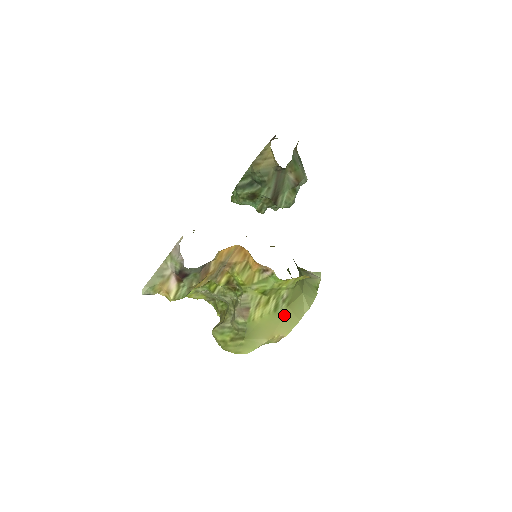
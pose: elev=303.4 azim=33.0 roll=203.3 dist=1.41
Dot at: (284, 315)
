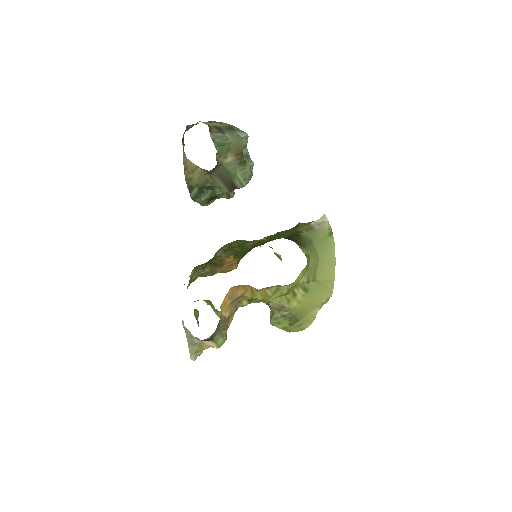
Dot at: (317, 287)
